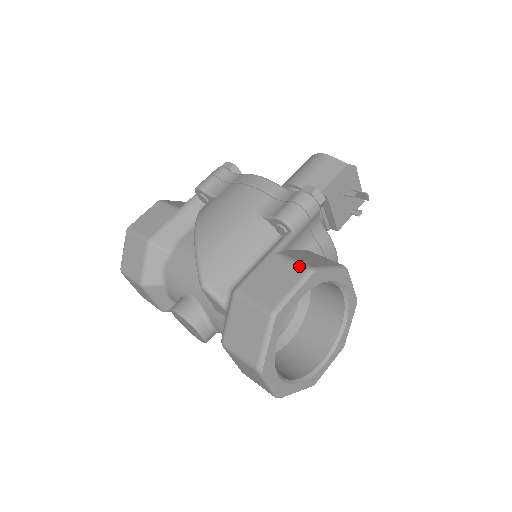
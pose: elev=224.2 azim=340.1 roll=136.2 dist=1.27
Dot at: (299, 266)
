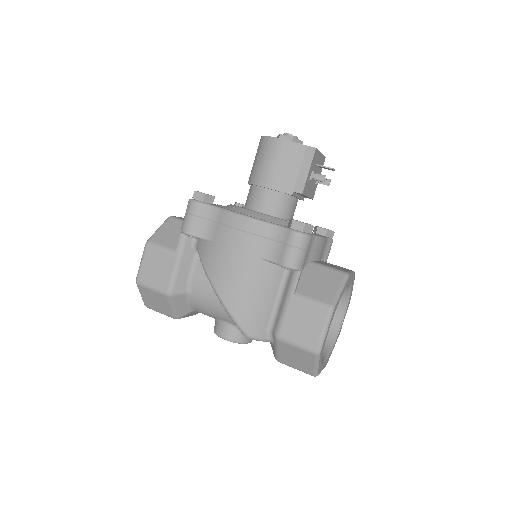
Dot at: (320, 307)
